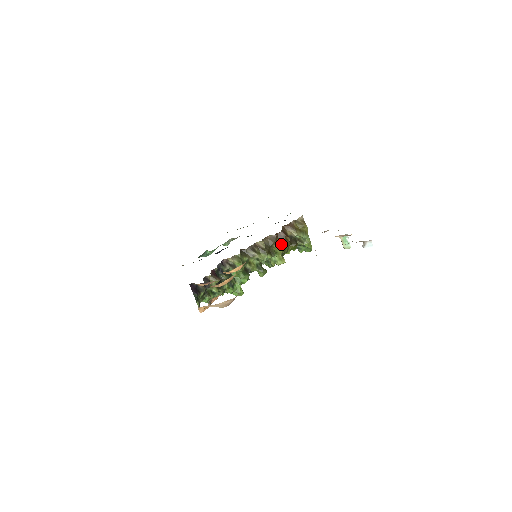
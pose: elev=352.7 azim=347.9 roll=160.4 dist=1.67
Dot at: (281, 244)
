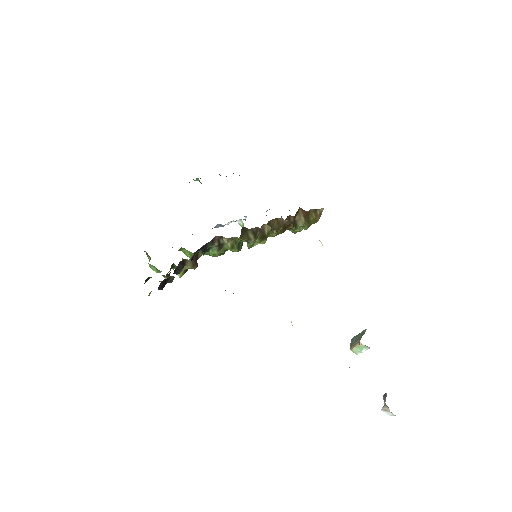
Dot at: (281, 229)
